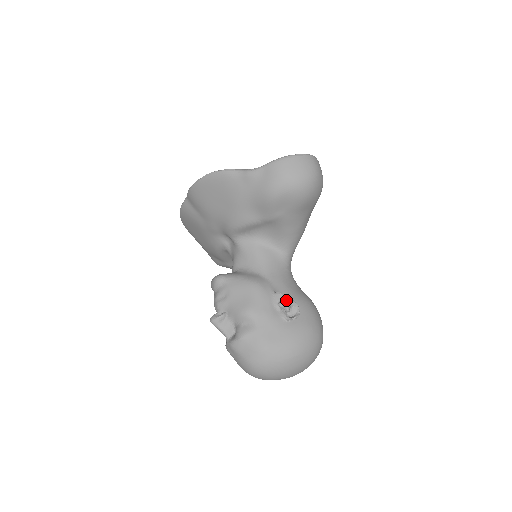
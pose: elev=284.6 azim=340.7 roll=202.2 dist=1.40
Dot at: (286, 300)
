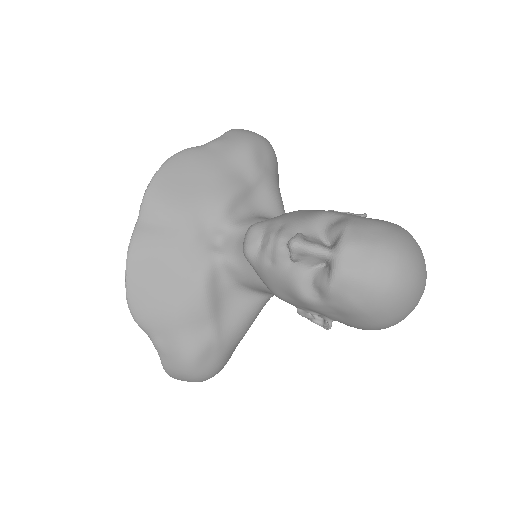
Dot at: occluded
